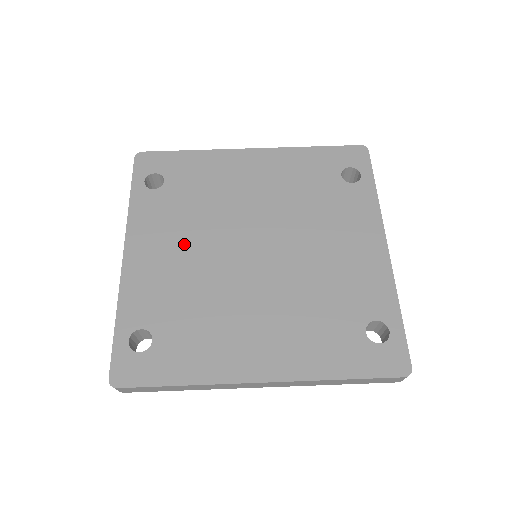
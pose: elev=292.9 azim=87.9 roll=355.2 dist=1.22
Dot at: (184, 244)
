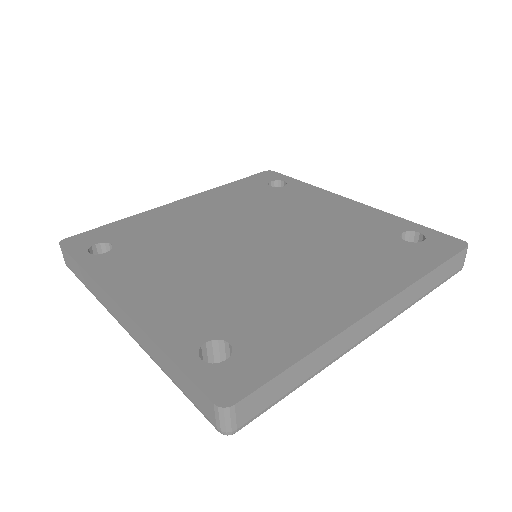
Dot at: (181, 268)
